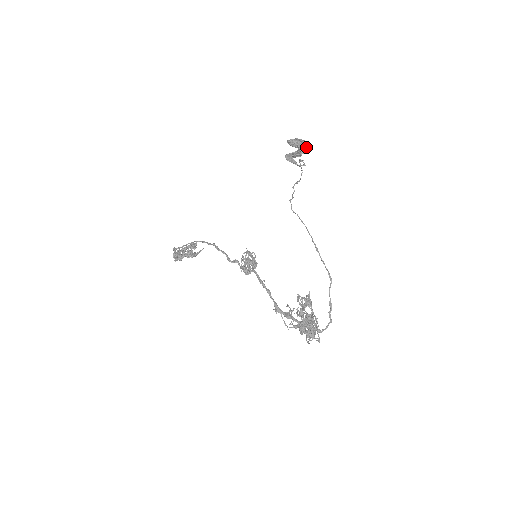
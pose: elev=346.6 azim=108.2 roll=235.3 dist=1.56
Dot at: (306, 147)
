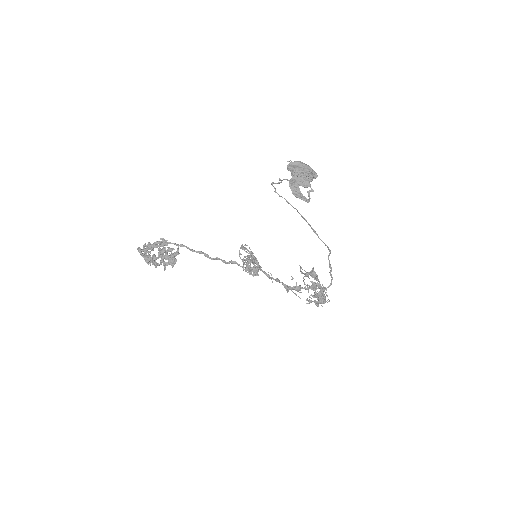
Dot at: occluded
